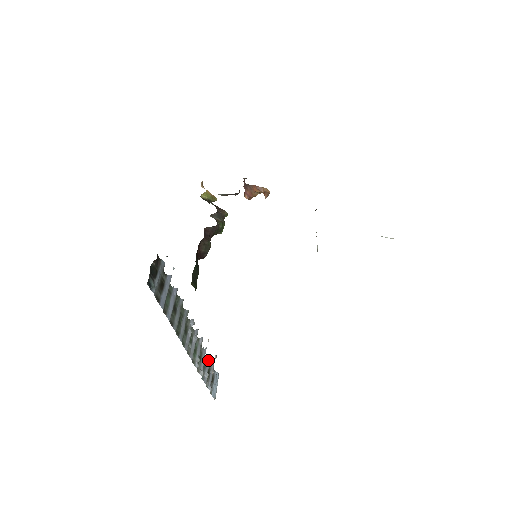
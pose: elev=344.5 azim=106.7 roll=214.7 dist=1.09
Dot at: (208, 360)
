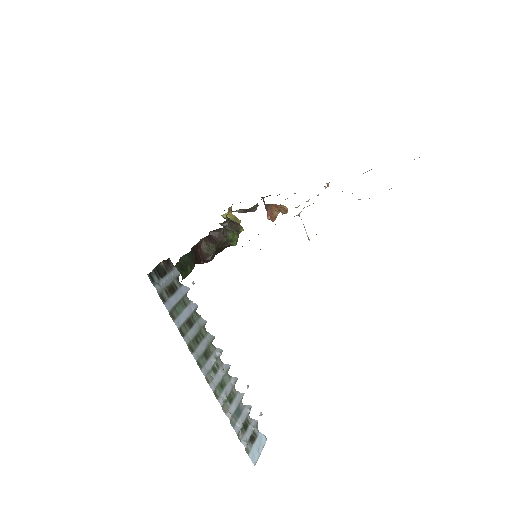
Dot at: (246, 410)
